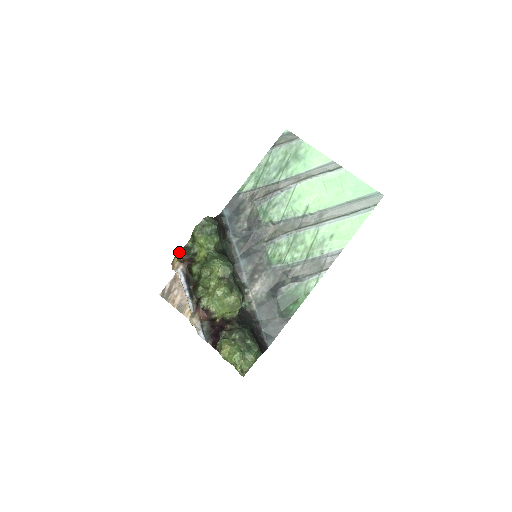
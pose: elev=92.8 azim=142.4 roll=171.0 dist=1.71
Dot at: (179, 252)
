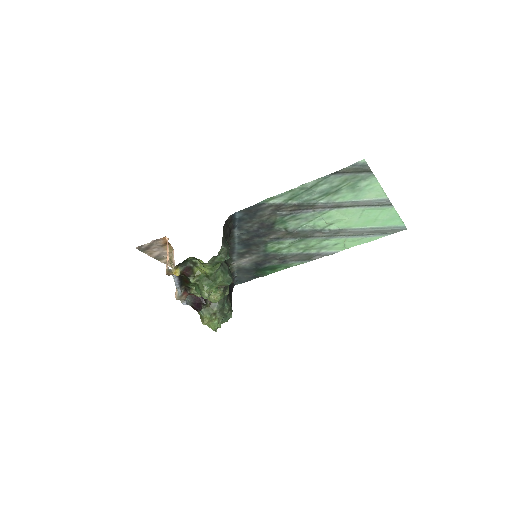
Dot at: (177, 265)
